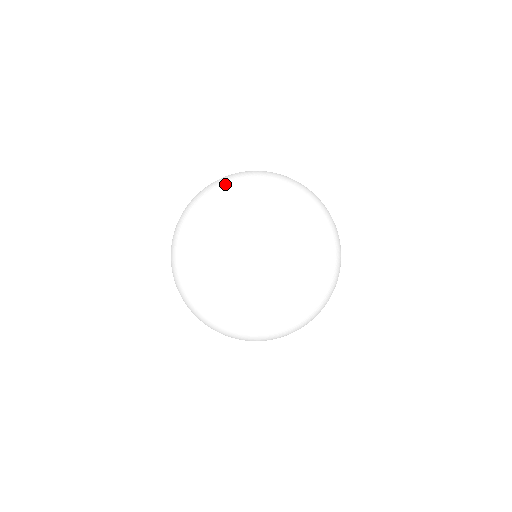
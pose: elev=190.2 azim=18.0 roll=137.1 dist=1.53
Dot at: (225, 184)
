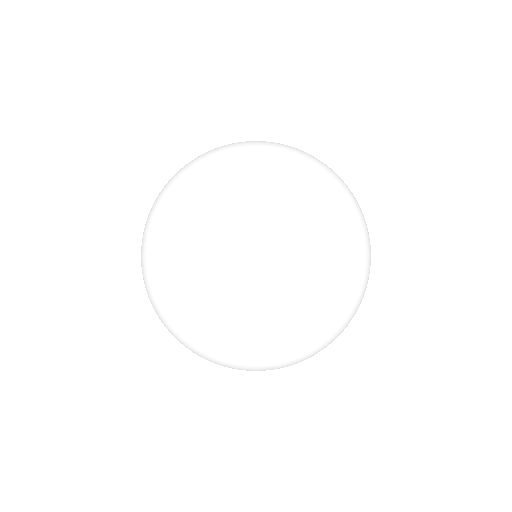
Dot at: (249, 145)
